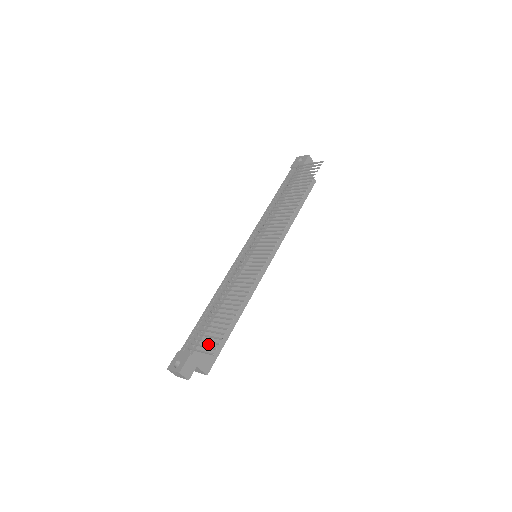
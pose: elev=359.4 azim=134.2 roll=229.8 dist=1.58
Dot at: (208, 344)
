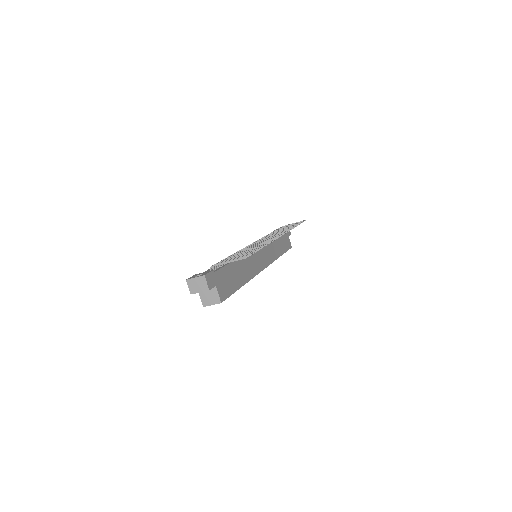
Dot at: (225, 278)
